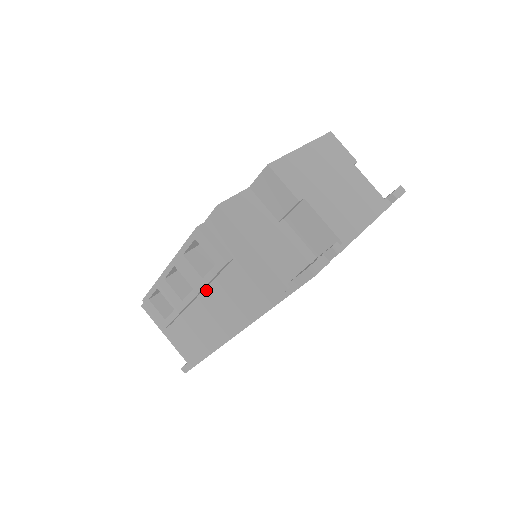
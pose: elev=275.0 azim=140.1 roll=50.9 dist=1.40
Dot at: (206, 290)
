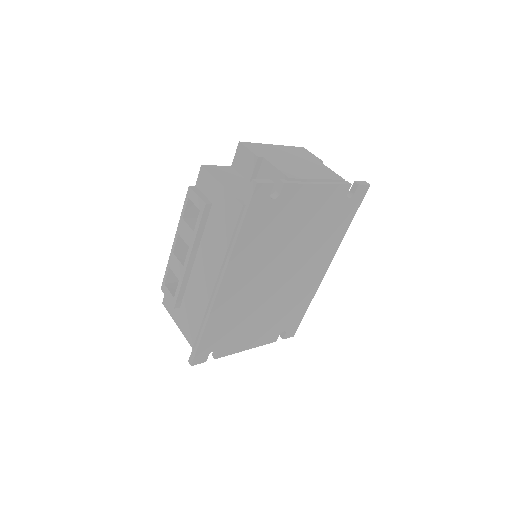
Dot at: (199, 249)
